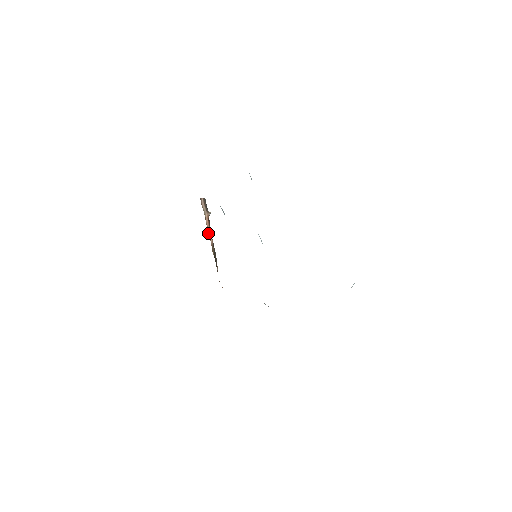
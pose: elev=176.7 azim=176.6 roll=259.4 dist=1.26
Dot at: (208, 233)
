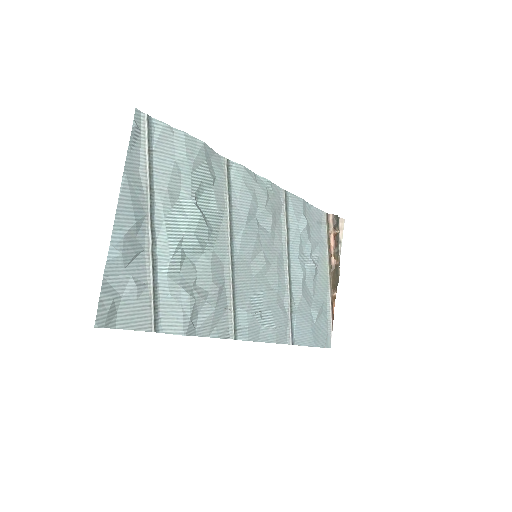
Dot at: (329, 251)
